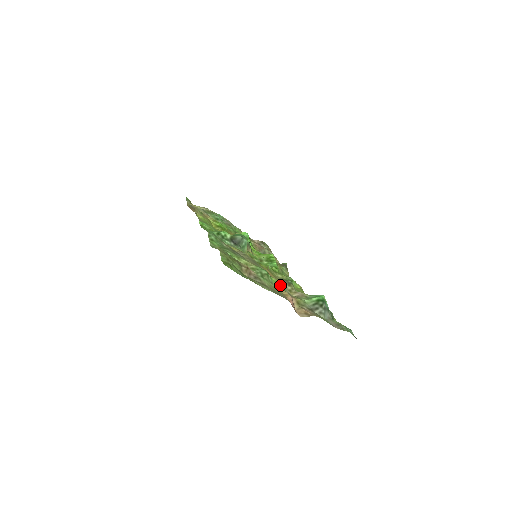
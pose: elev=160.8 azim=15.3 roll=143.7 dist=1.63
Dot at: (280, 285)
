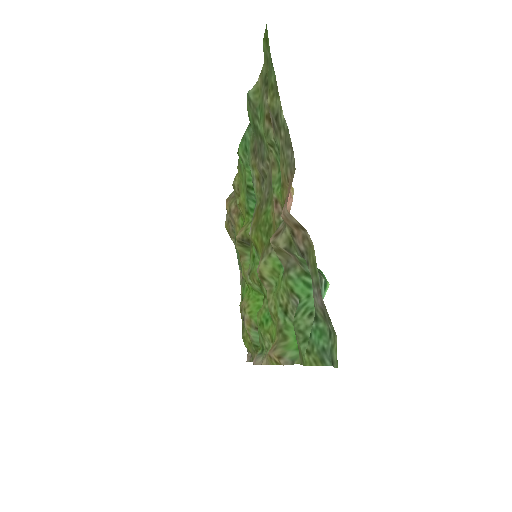
Dot at: occluded
